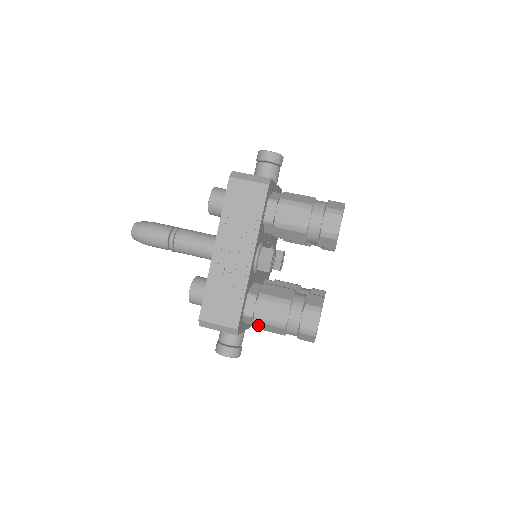
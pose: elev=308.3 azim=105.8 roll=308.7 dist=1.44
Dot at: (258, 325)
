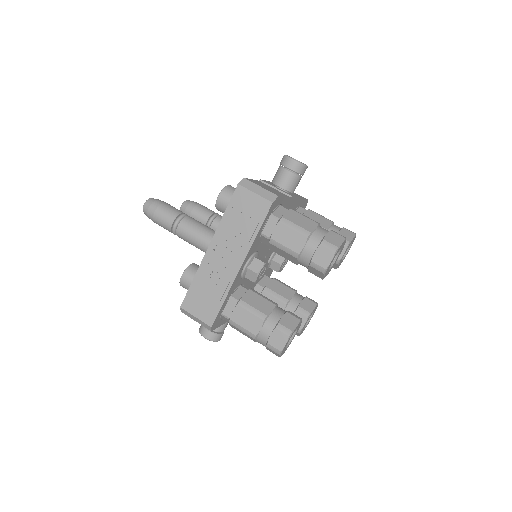
Dot at: (233, 326)
